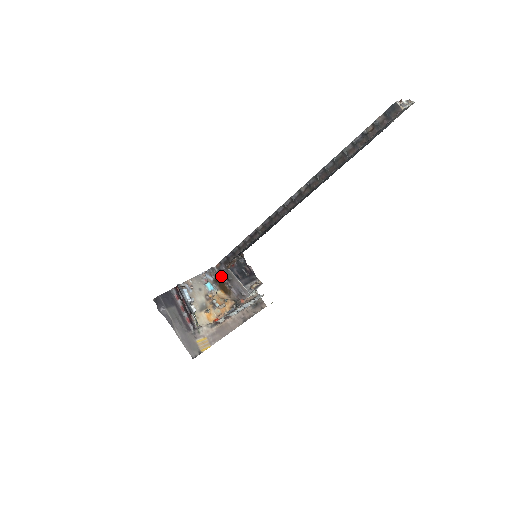
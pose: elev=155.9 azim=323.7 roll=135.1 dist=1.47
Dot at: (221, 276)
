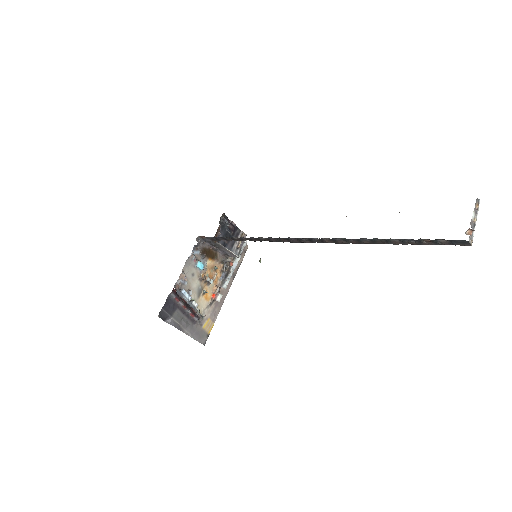
Dot at: (206, 243)
